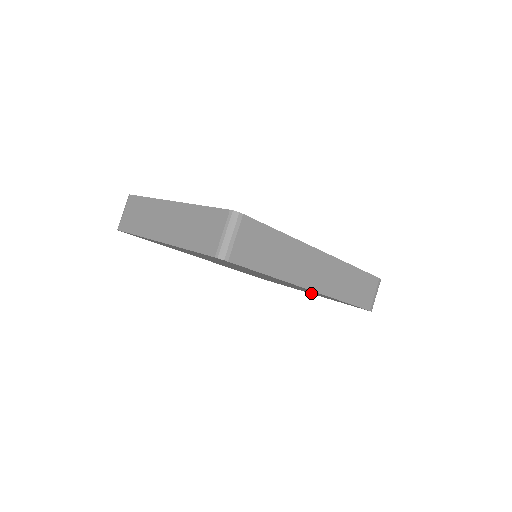
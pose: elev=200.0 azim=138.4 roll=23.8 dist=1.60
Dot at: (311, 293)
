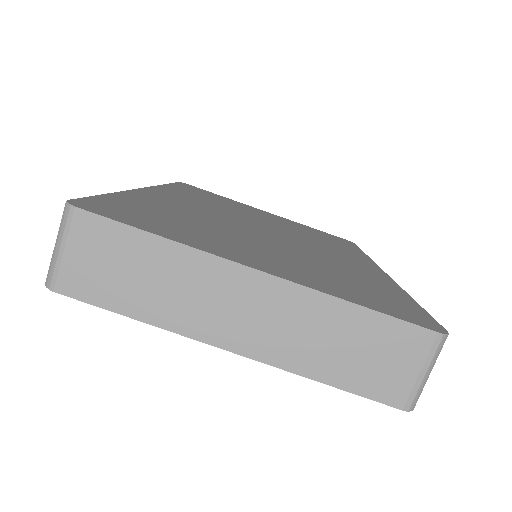
Dot at: occluded
